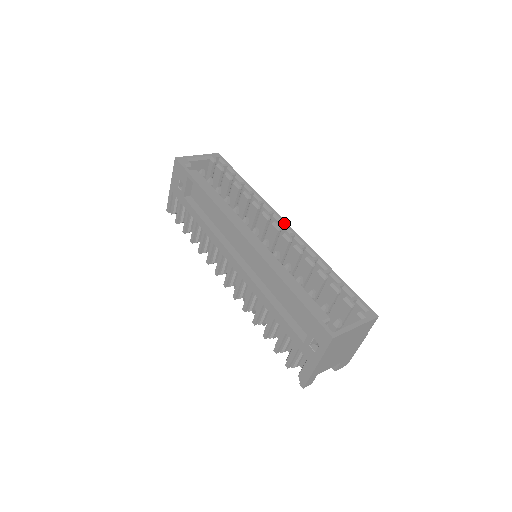
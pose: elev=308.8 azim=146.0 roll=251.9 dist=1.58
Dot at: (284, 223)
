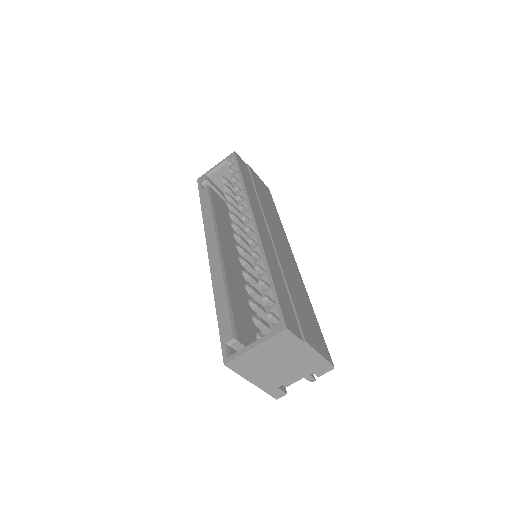
Dot at: (251, 221)
